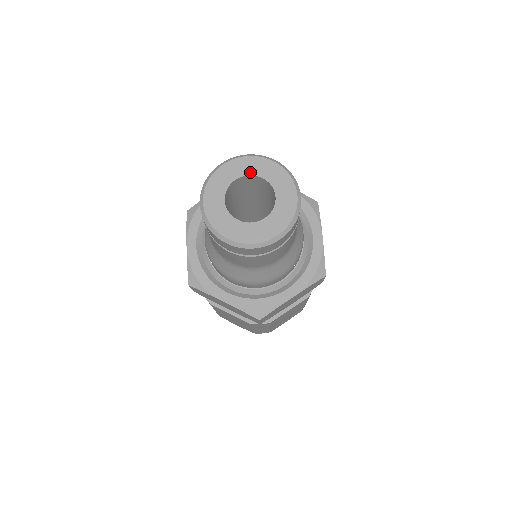
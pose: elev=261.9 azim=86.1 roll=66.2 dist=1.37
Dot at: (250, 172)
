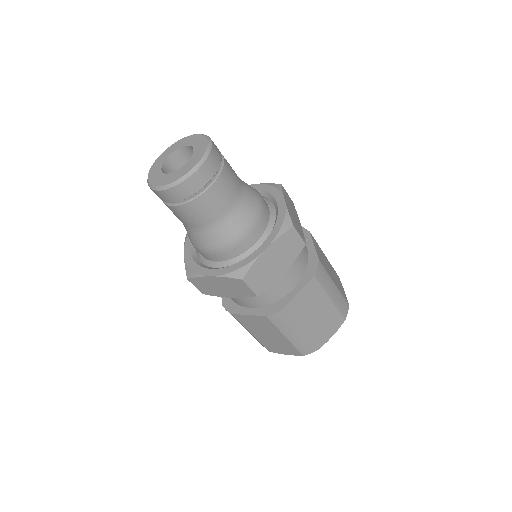
Dot at: (178, 147)
